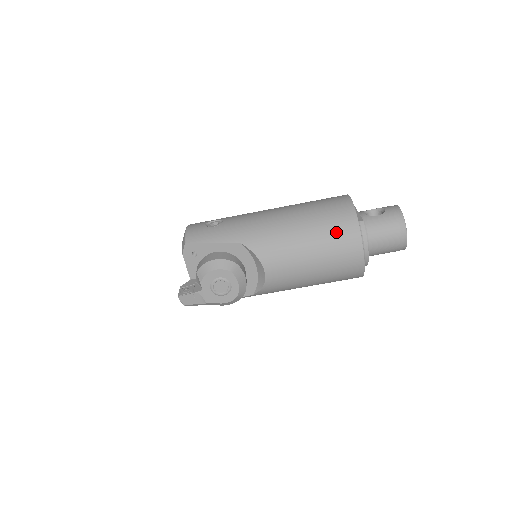
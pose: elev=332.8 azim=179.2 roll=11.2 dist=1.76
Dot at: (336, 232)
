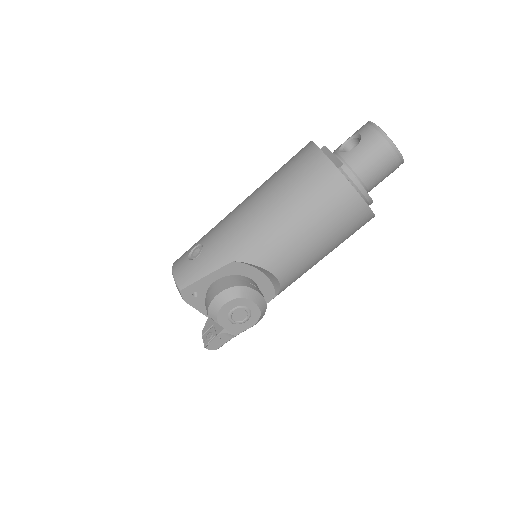
Dot at: (322, 195)
